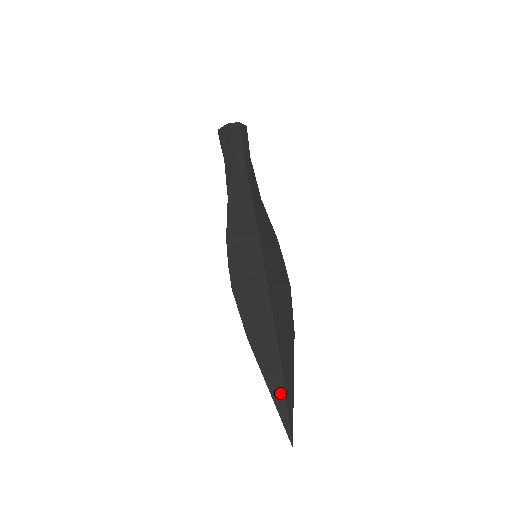
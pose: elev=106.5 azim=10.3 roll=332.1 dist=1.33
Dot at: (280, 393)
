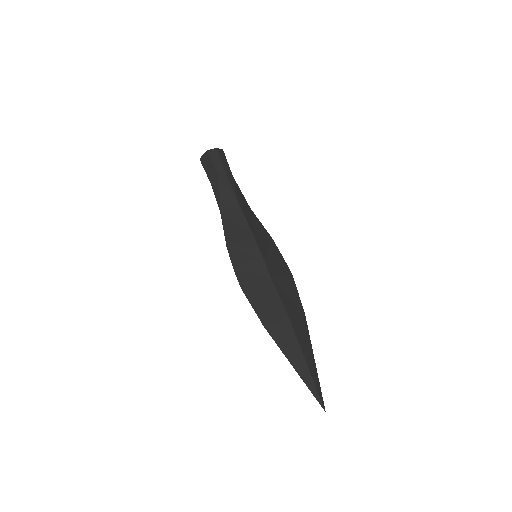
Dot at: (303, 367)
